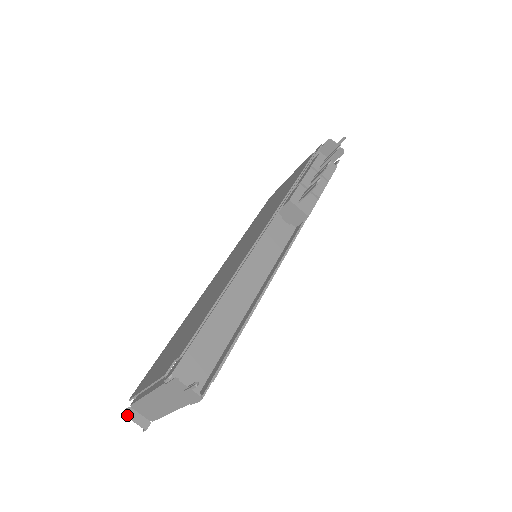
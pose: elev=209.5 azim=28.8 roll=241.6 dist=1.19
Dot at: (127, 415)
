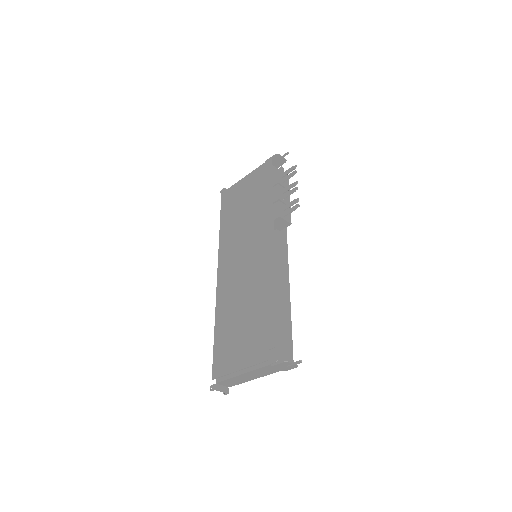
Dot at: (217, 389)
